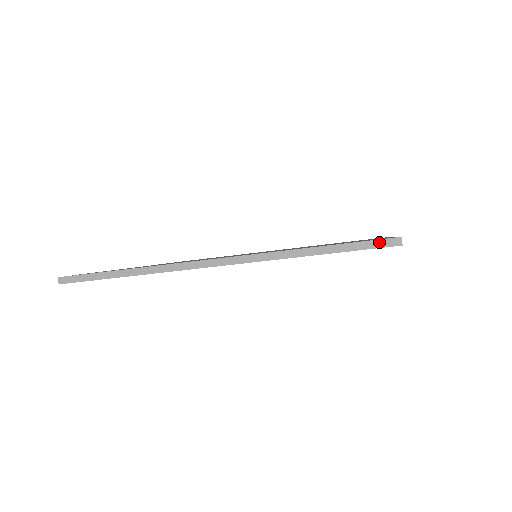
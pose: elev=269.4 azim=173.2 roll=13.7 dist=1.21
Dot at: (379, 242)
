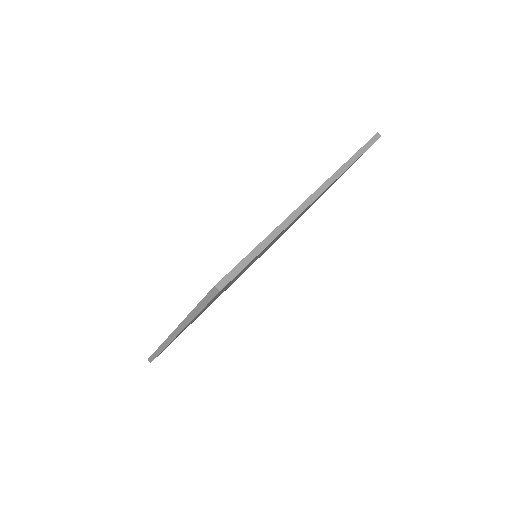
Dot at: (210, 294)
